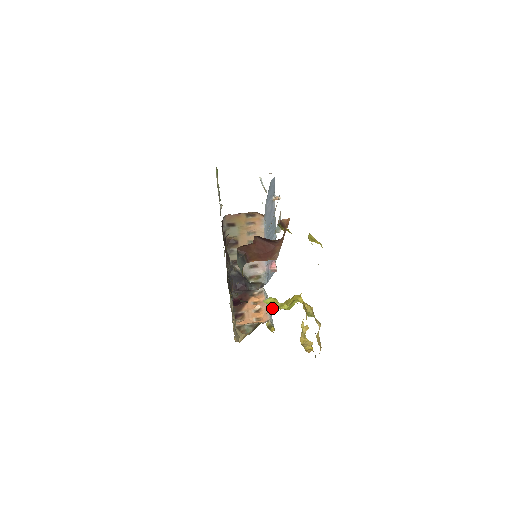
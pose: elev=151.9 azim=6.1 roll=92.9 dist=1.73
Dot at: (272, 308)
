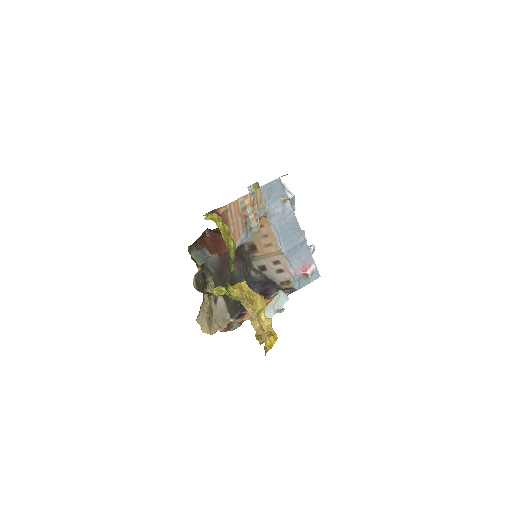
Dot at: (279, 309)
